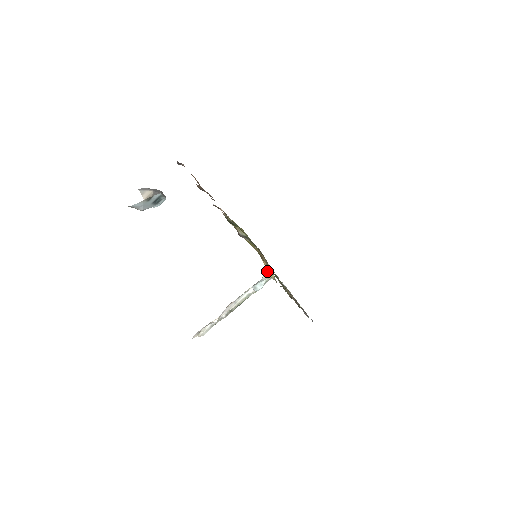
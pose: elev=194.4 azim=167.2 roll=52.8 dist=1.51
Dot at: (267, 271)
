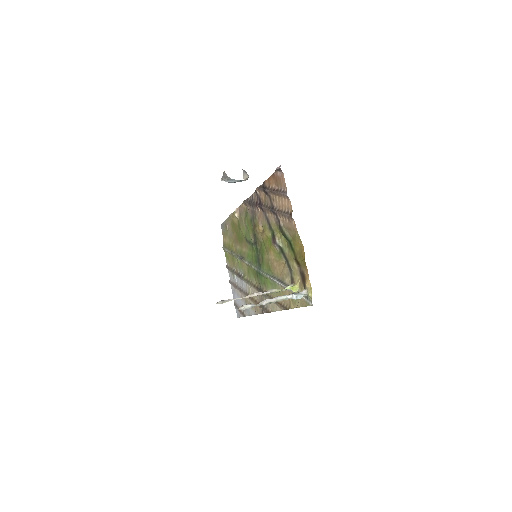
Dot at: (292, 284)
